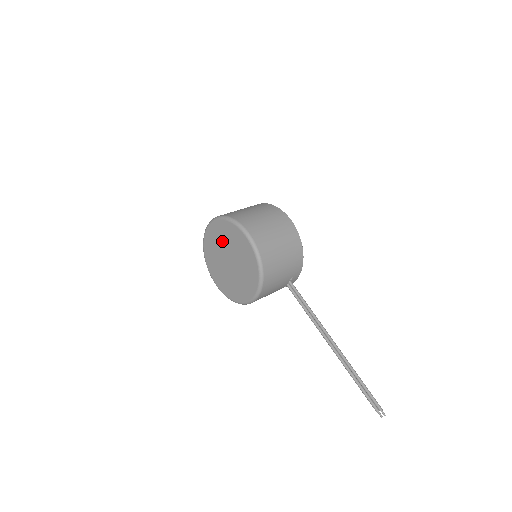
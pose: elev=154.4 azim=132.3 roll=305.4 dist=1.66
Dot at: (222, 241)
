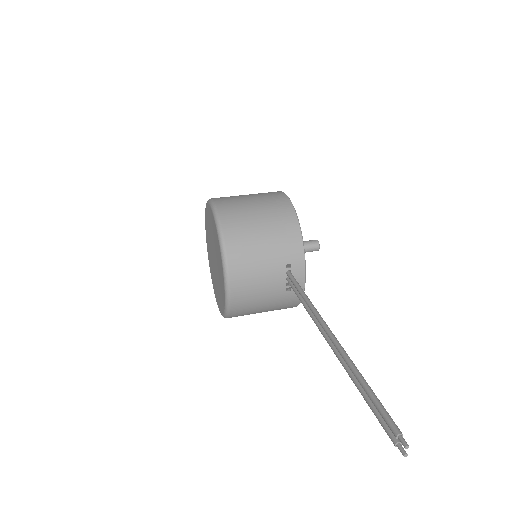
Dot at: (209, 238)
